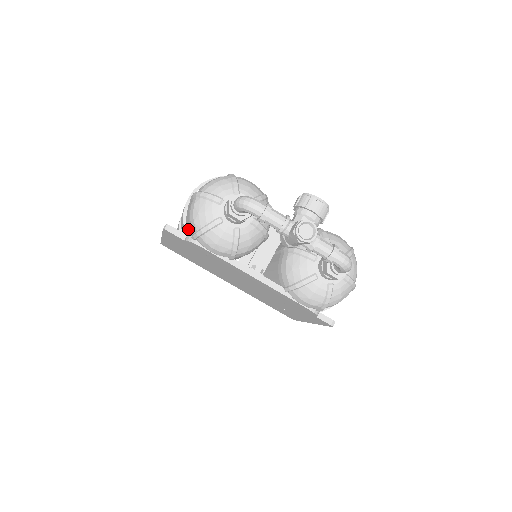
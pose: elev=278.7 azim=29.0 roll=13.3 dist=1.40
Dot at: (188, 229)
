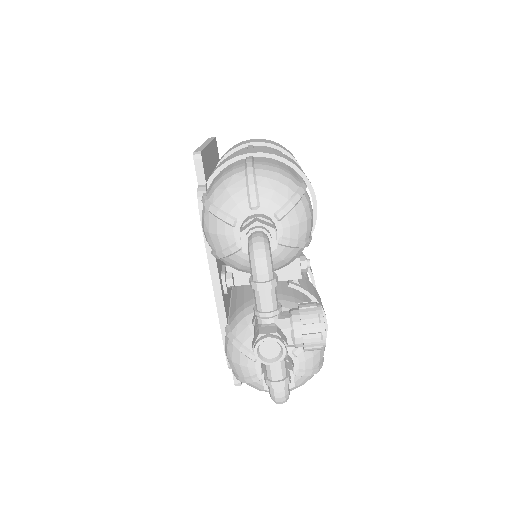
Dot at: occluded
